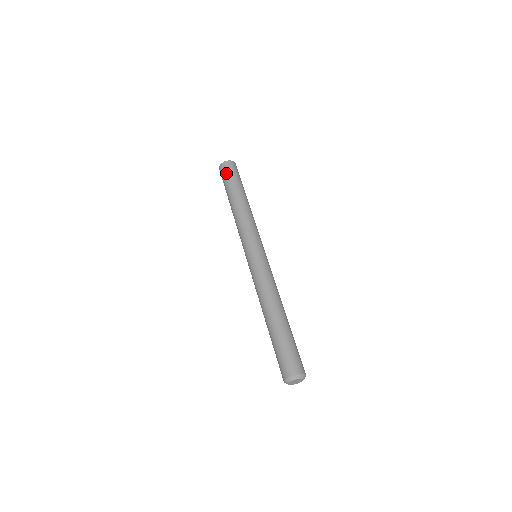
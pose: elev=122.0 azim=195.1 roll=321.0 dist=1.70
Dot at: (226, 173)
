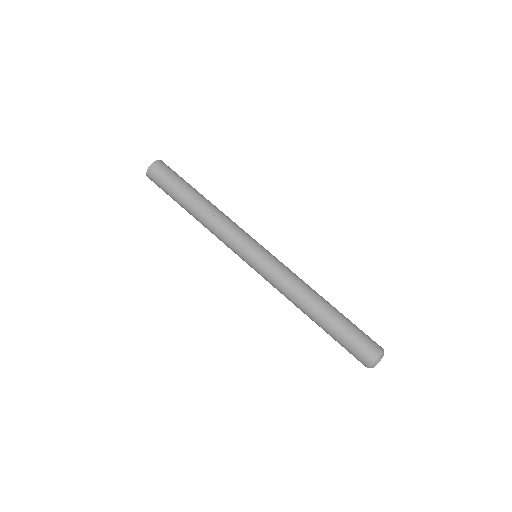
Dot at: (160, 183)
